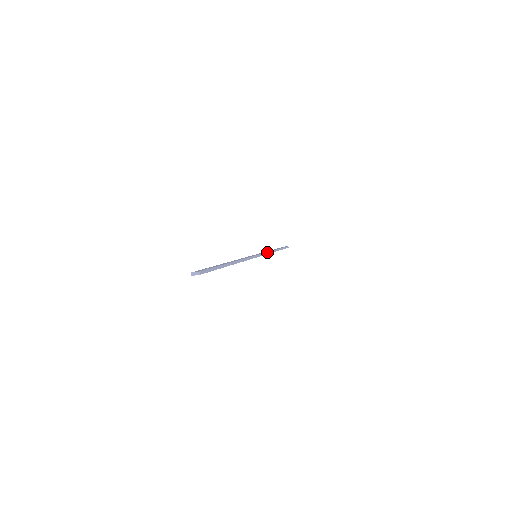
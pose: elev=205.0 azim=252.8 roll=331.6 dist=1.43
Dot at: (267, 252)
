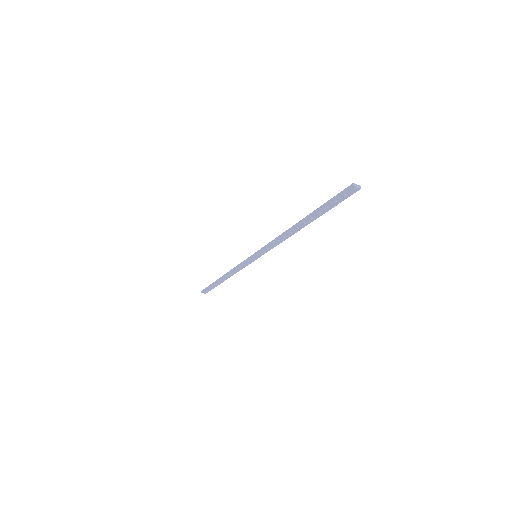
Dot at: (244, 266)
